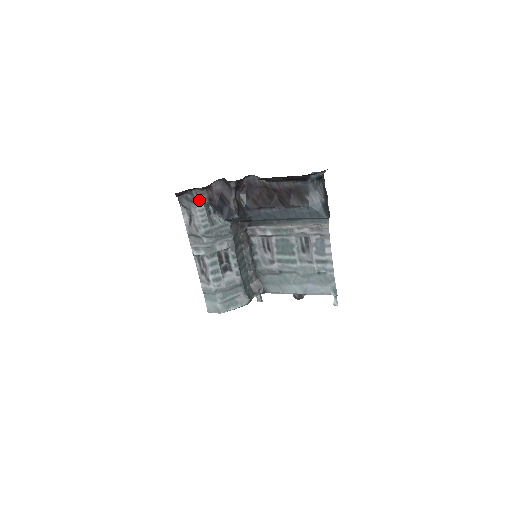
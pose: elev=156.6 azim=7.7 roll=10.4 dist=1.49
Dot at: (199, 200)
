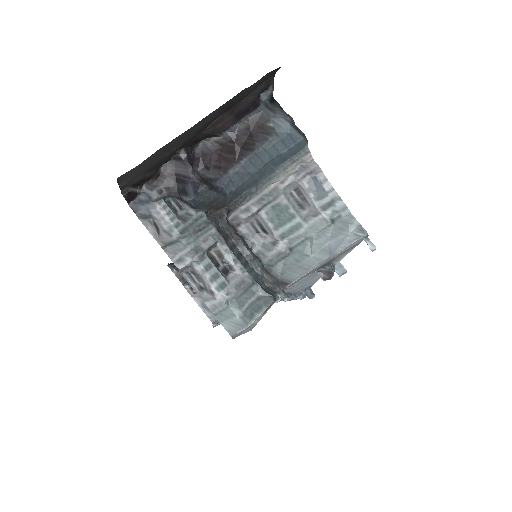
Dot at: (154, 194)
